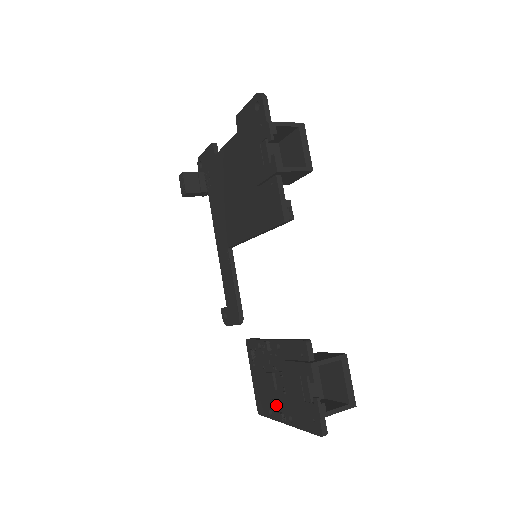
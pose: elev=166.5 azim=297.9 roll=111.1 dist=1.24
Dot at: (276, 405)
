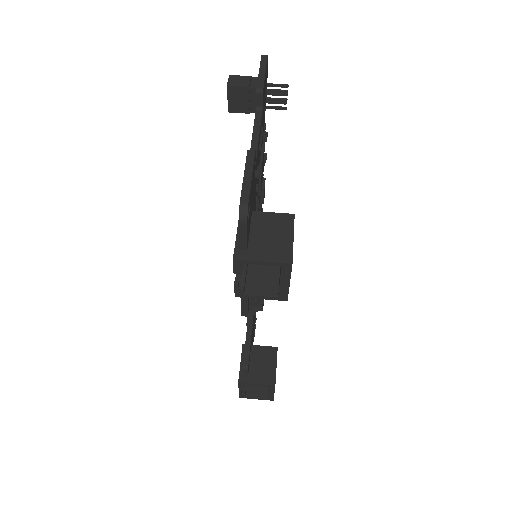
Dot at: occluded
